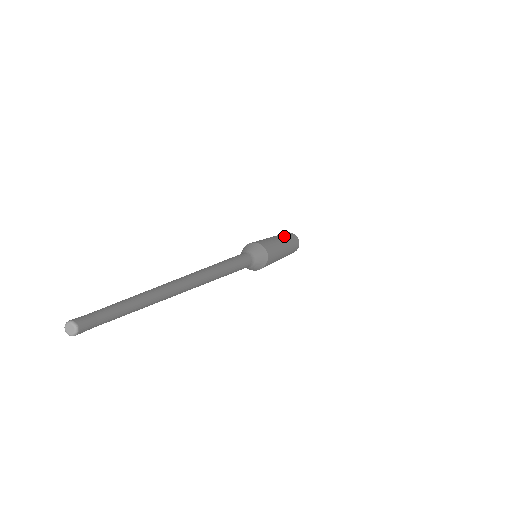
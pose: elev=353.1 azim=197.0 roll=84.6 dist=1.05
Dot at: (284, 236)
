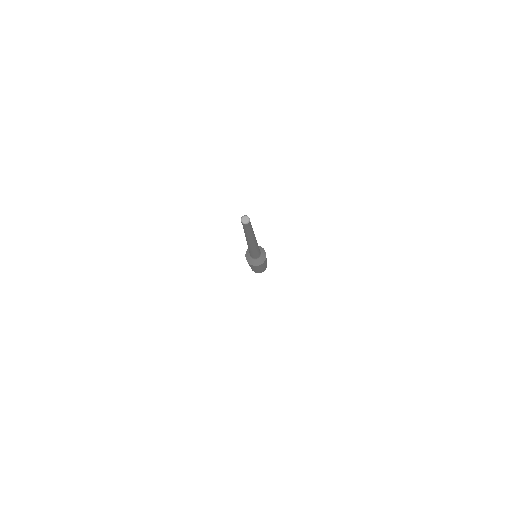
Dot at: occluded
